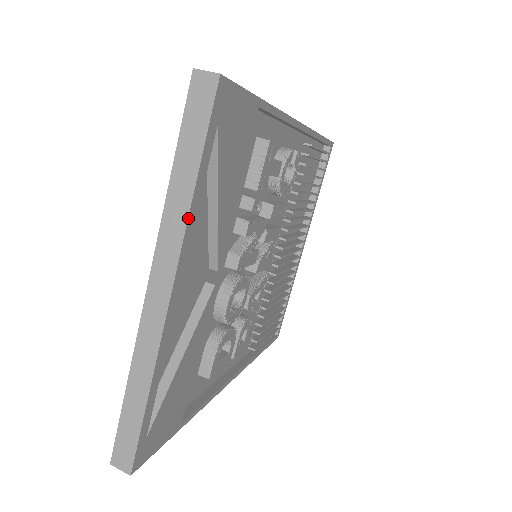
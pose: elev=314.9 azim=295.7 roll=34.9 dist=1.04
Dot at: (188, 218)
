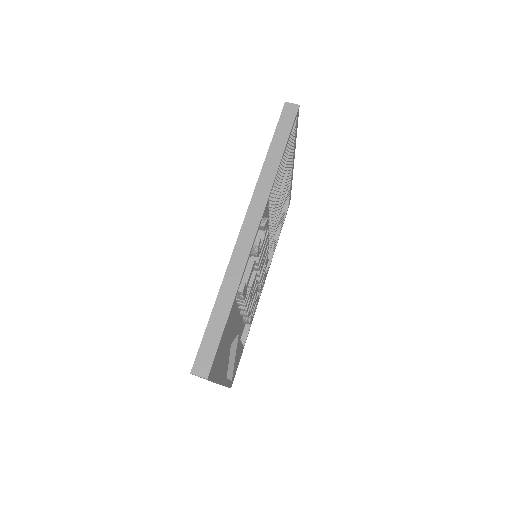
Dot at: occluded
